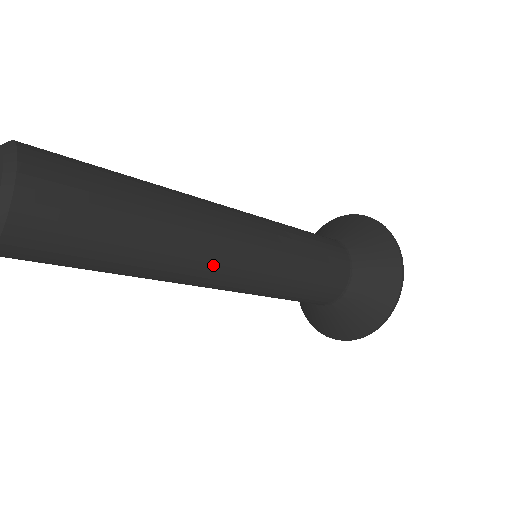
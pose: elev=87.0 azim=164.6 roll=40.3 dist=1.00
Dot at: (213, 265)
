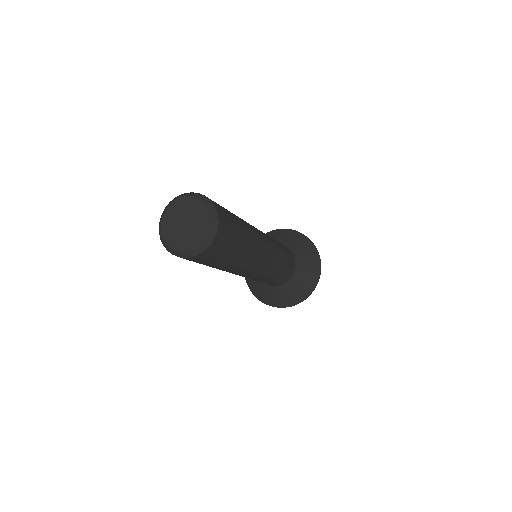
Dot at: (254, 267)
